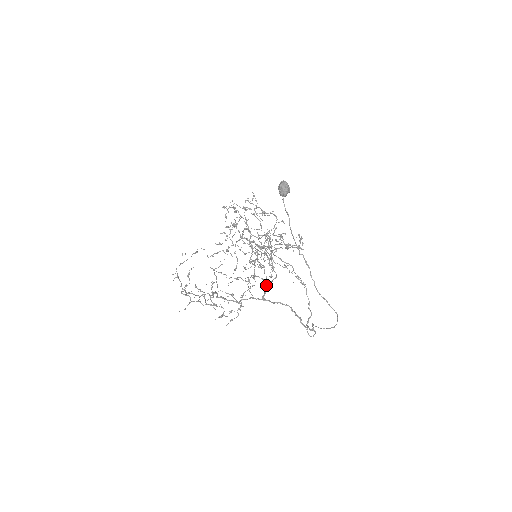
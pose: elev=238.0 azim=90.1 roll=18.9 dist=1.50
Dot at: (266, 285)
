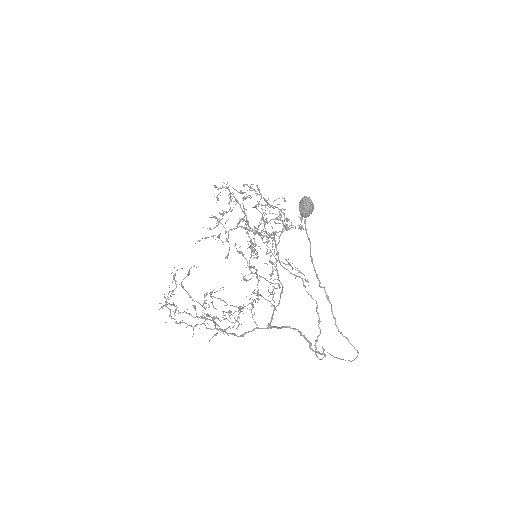
Dot at: (273, 311)
